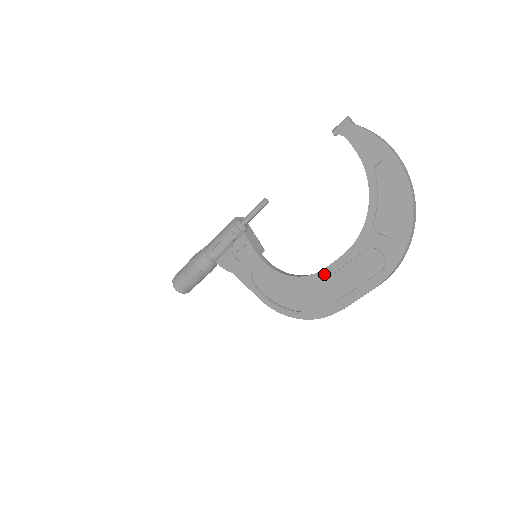
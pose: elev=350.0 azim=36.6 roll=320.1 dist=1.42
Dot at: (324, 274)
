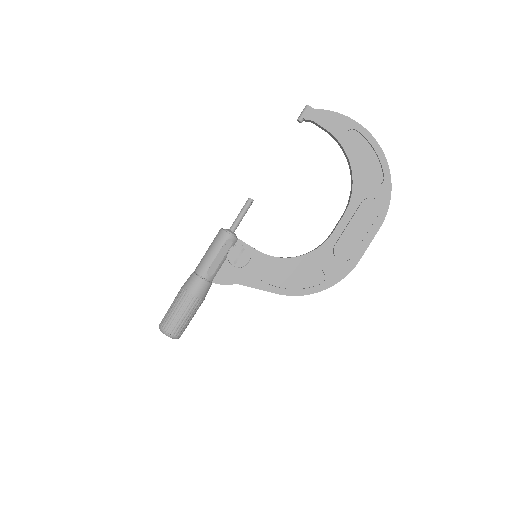
Dot at: (333, 238)
